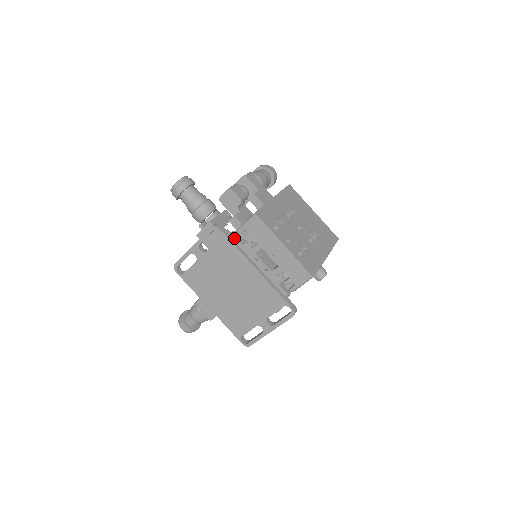
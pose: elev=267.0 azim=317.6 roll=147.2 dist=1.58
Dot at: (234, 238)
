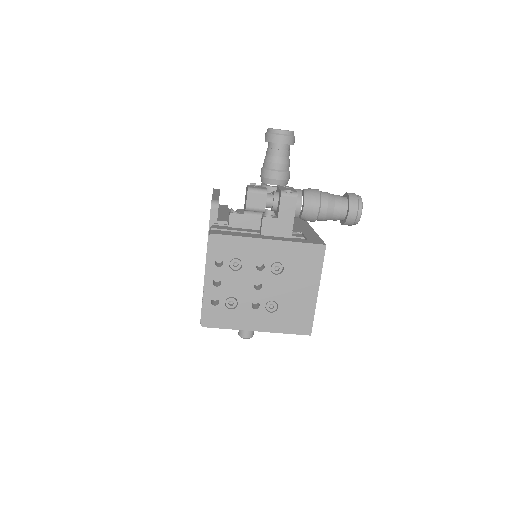
Dot at: occluded
